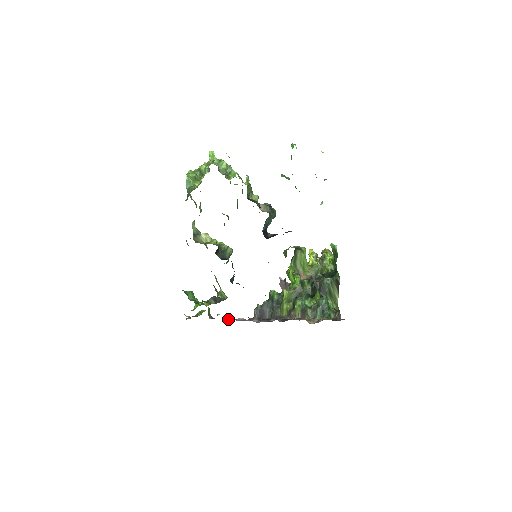
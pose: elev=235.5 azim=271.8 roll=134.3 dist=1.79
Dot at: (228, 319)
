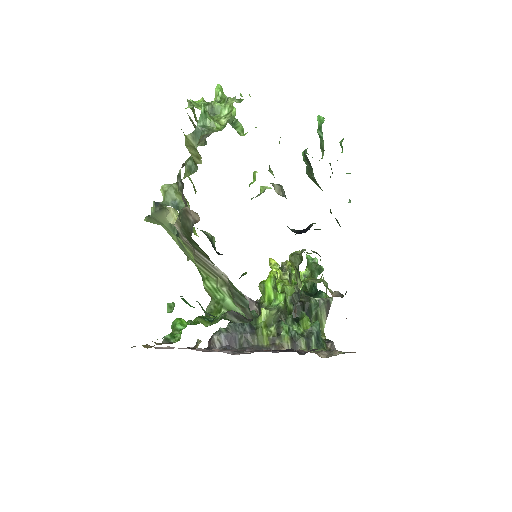
Dot at: (214, 349)
